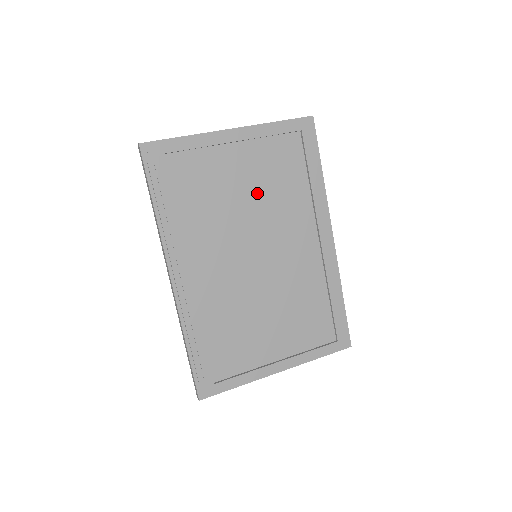
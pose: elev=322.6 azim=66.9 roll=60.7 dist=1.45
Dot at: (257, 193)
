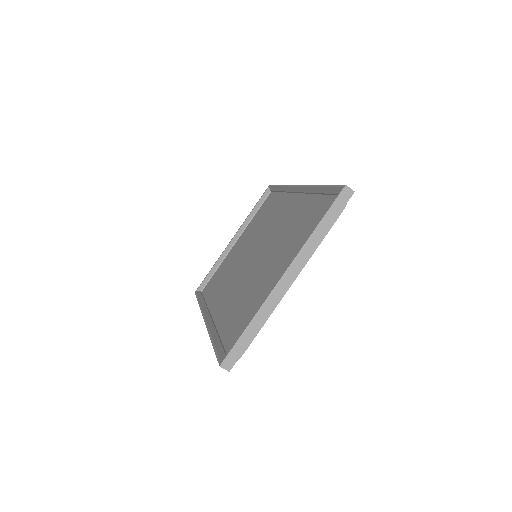
Dot at: (278, 254)
